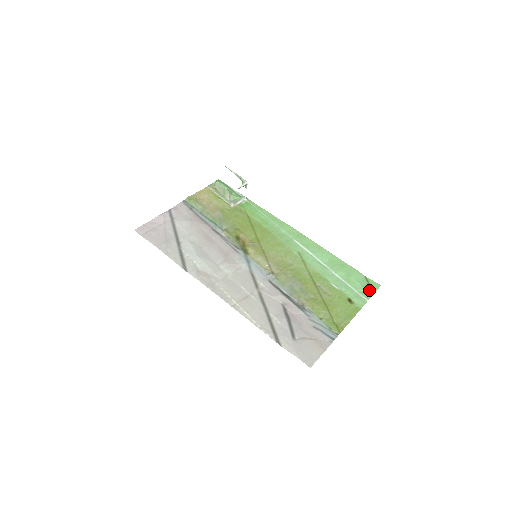
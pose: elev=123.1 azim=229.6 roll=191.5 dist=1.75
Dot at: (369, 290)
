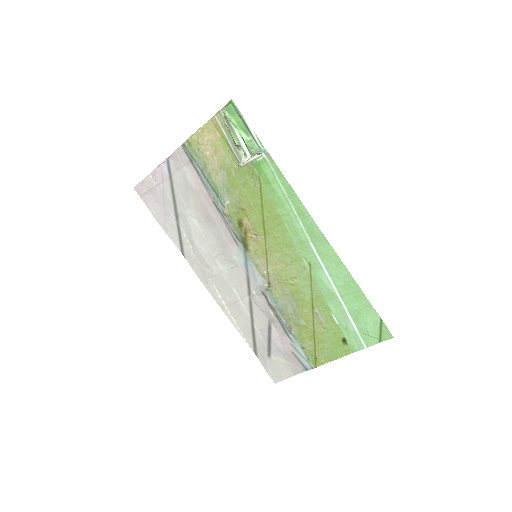
Dot at: (375, 337)
